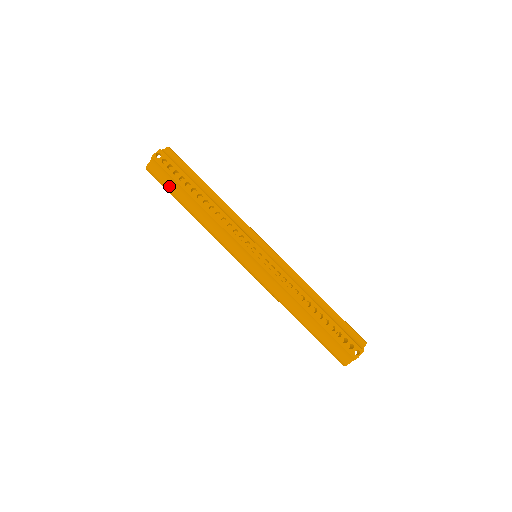
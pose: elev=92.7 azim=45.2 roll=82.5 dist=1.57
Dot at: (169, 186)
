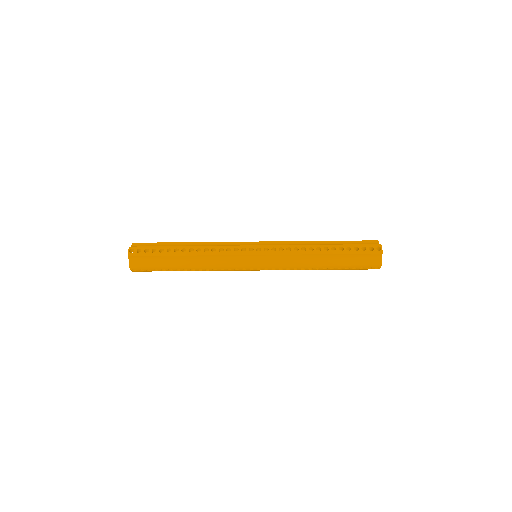
Dot at: occluded
